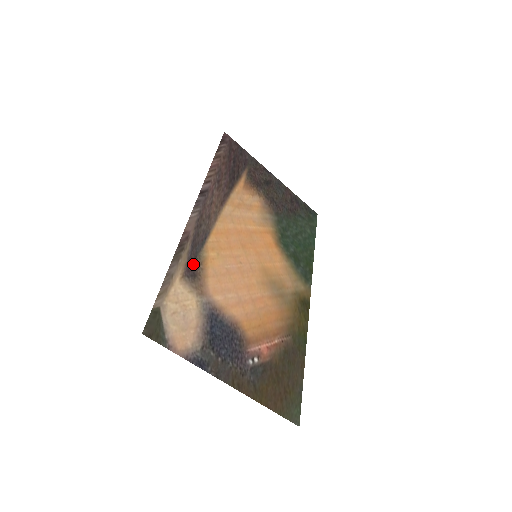
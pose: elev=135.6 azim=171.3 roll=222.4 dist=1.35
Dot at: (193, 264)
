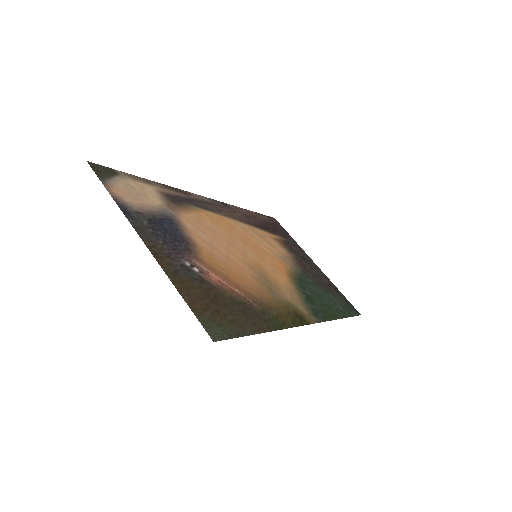
Dot at: (179, 200)
